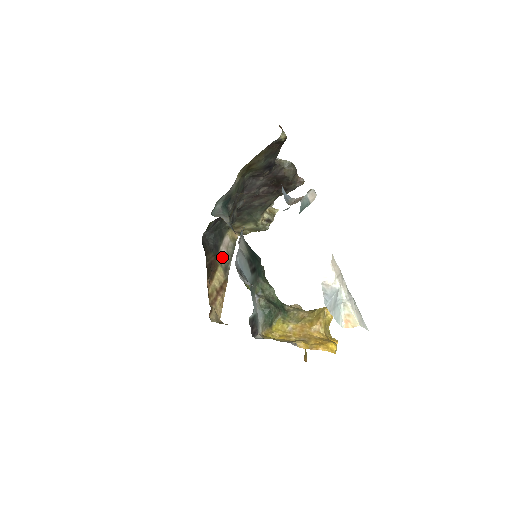
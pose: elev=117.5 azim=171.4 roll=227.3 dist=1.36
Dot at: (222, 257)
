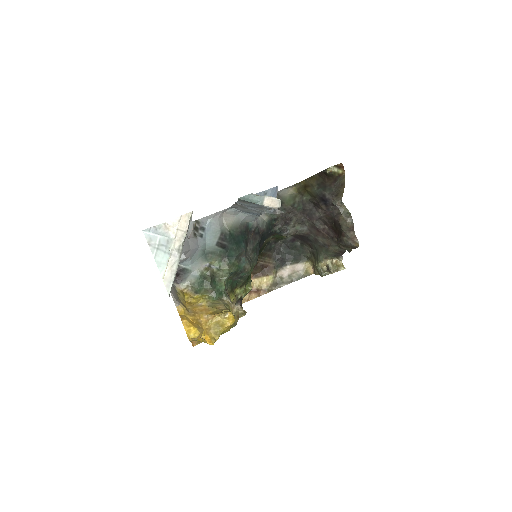
Dot at: (282, 273)
